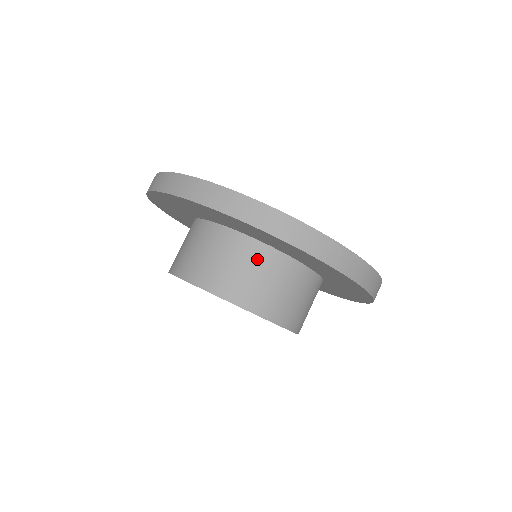
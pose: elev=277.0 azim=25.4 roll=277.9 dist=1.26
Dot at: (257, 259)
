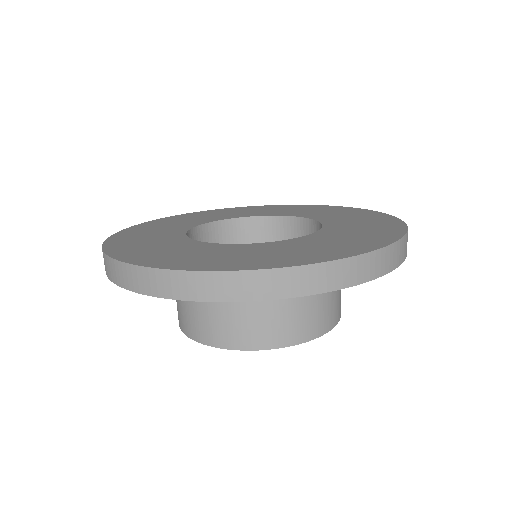
Dot at: occluded
